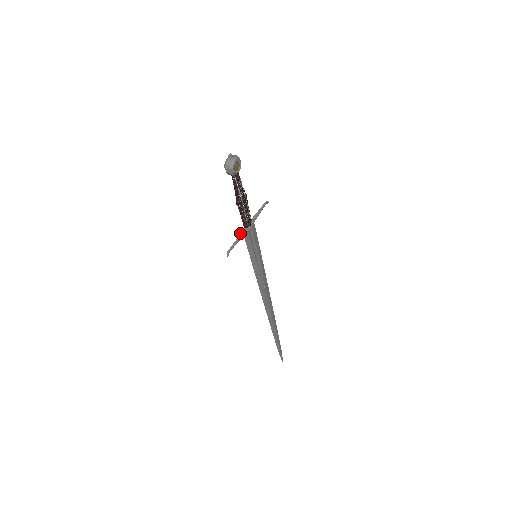
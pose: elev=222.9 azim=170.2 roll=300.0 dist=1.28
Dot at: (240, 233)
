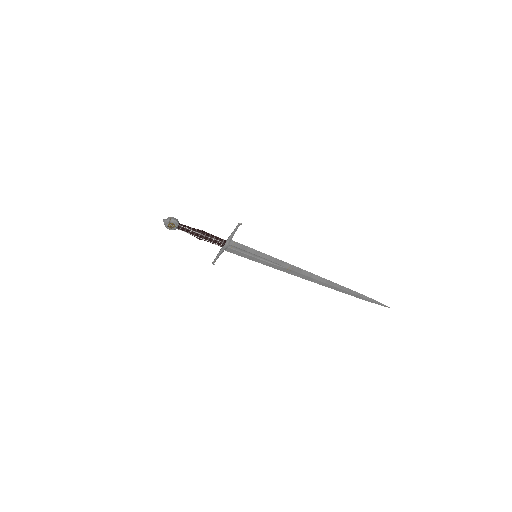
Dot at: (220, 250)
